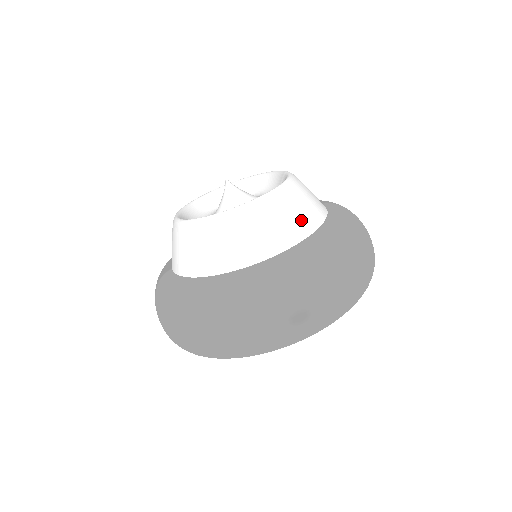
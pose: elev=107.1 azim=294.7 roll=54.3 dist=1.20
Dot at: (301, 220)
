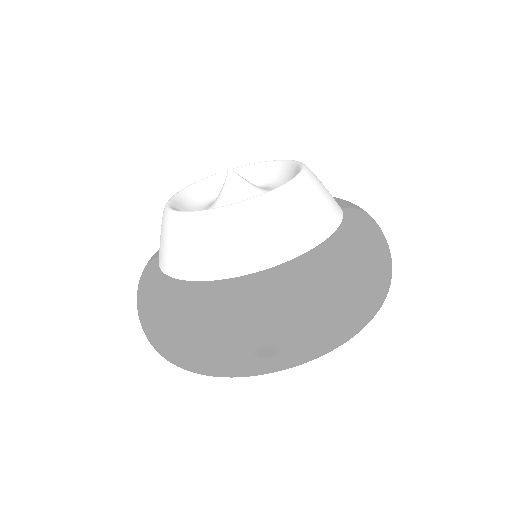
Dot at: (297, 233)
